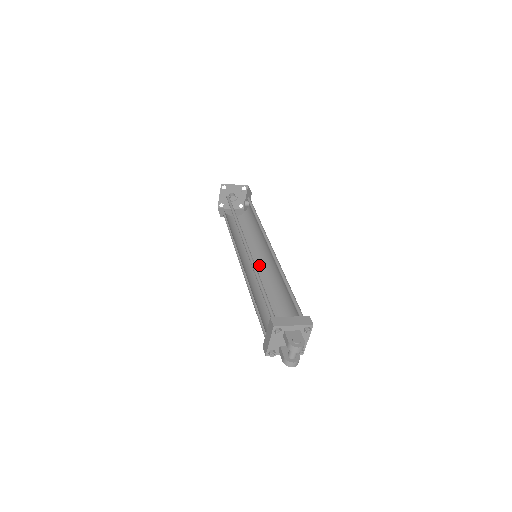
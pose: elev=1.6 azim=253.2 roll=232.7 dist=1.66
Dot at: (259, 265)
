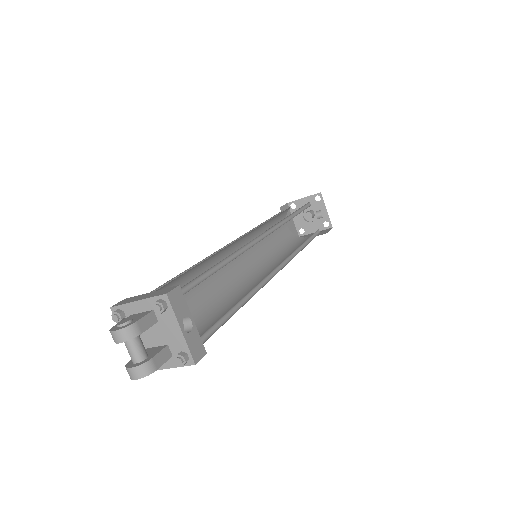
Dot at: occluded
